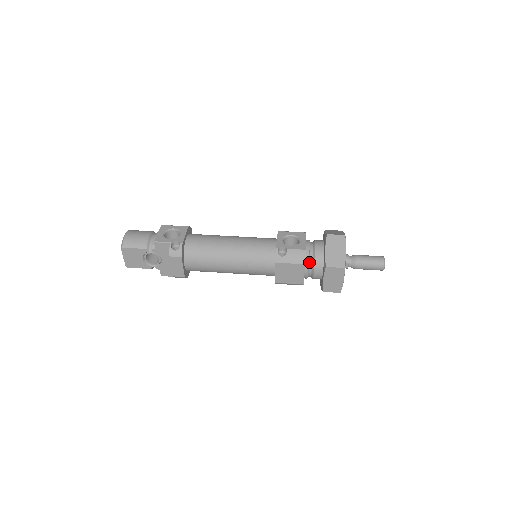
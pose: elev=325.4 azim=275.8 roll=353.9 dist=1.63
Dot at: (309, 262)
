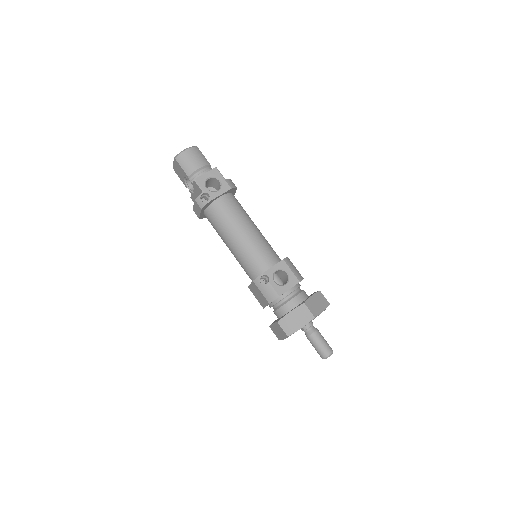
Dot at: (277, 303)
